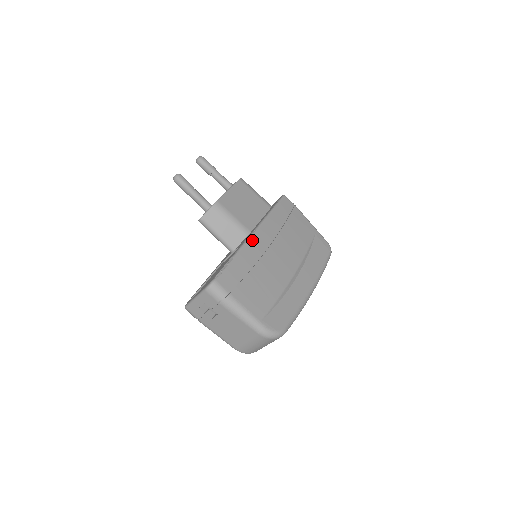
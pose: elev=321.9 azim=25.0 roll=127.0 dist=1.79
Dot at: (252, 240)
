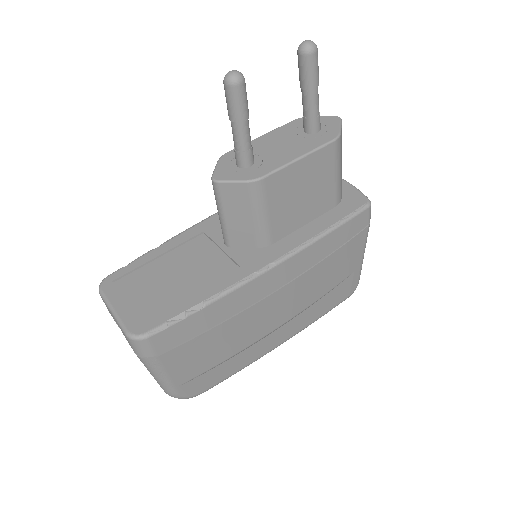
Dot at: (256, 281)
